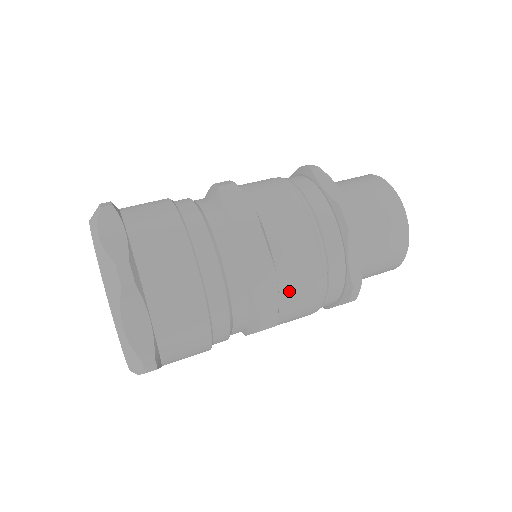
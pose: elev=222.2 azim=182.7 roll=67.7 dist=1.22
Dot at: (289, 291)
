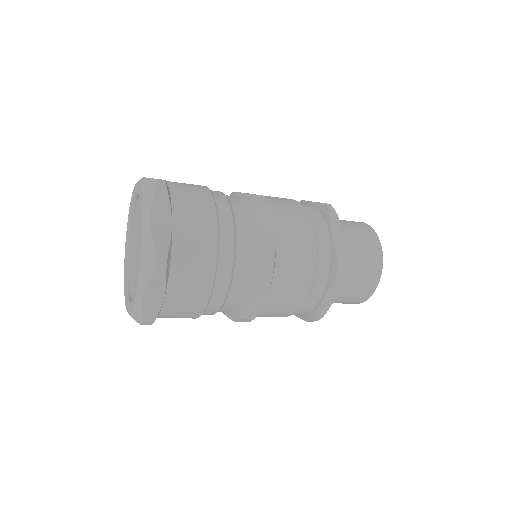
Dot at: (284, 245)
